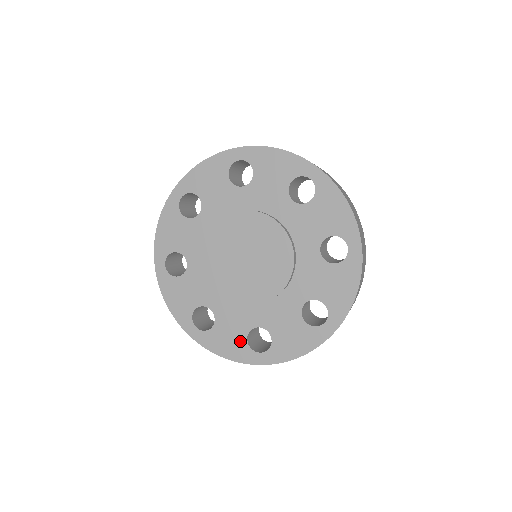
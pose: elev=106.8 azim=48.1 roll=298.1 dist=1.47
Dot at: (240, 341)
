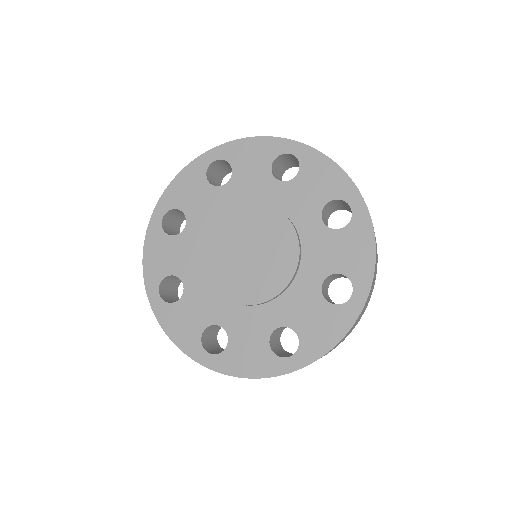
Dot at: (262, 351)
